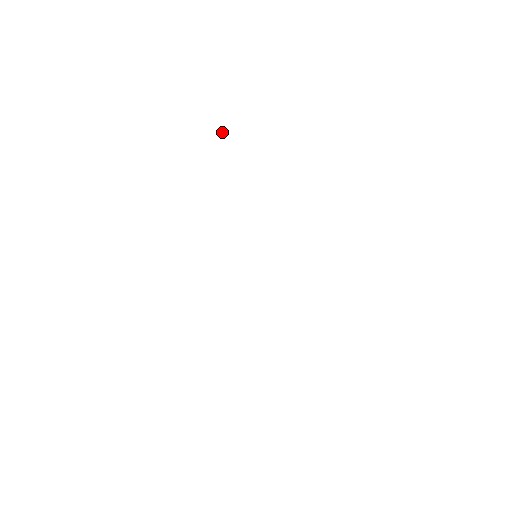
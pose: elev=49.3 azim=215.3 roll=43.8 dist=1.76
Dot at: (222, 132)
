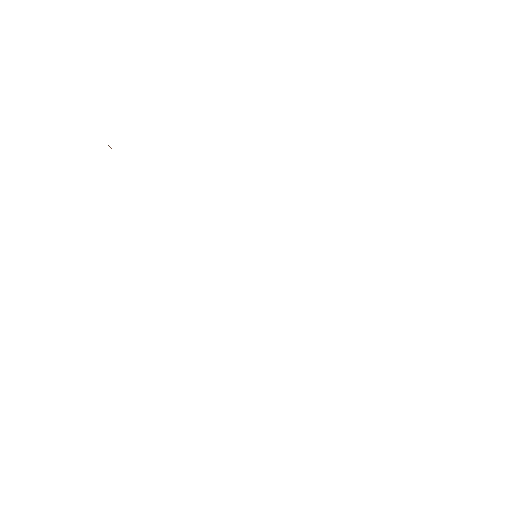
Dot at: occluded
